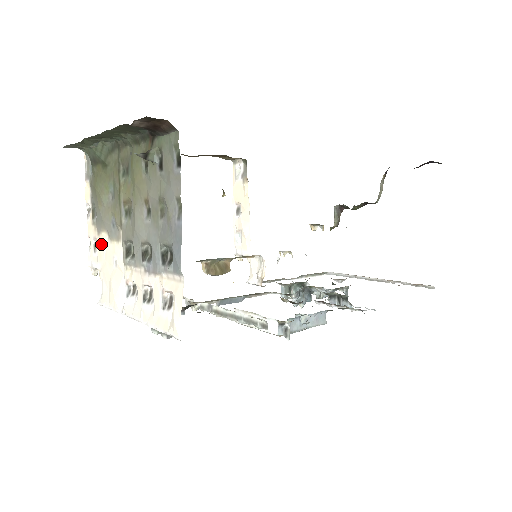
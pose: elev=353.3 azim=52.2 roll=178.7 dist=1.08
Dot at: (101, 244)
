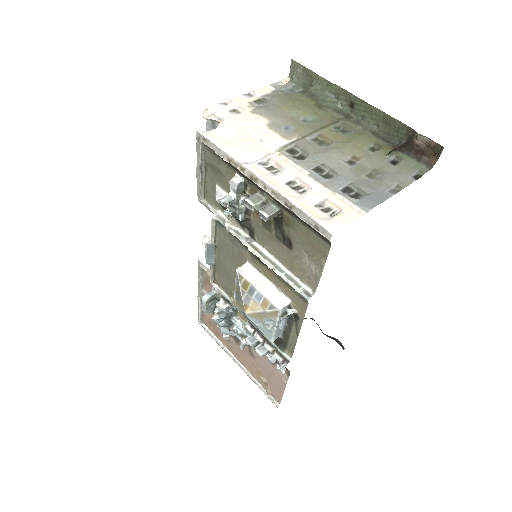
Dot at: (250, 118)
